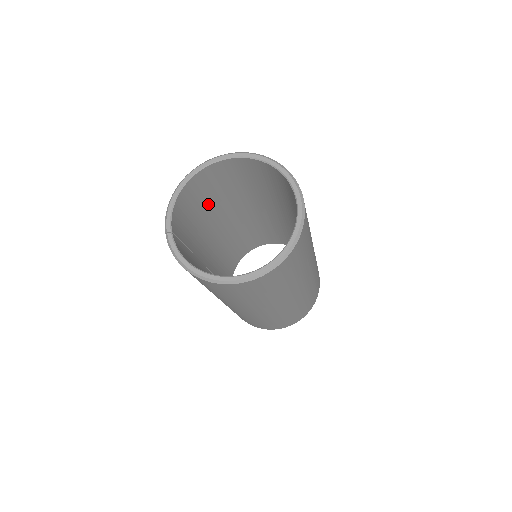
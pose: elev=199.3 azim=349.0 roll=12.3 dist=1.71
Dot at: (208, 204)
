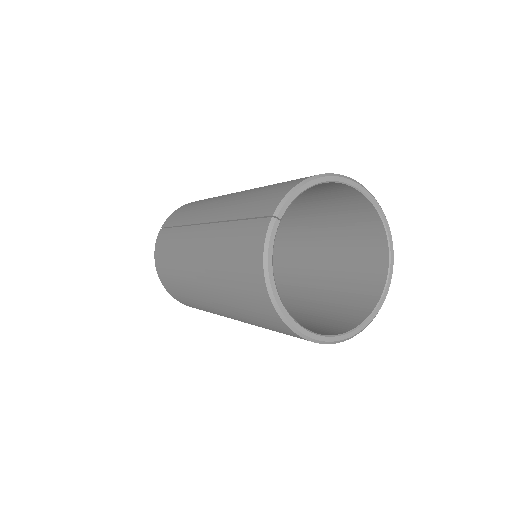
Dot at: occluded
